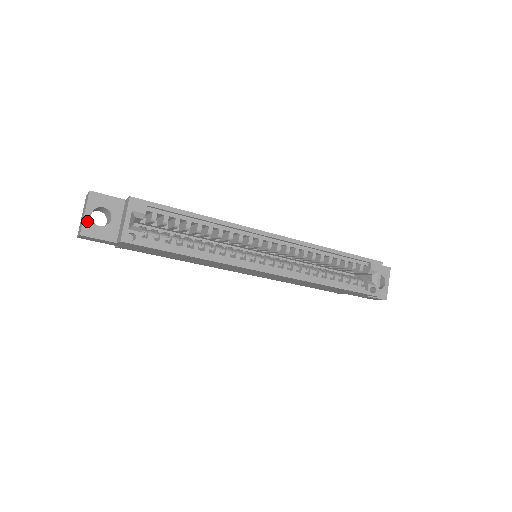
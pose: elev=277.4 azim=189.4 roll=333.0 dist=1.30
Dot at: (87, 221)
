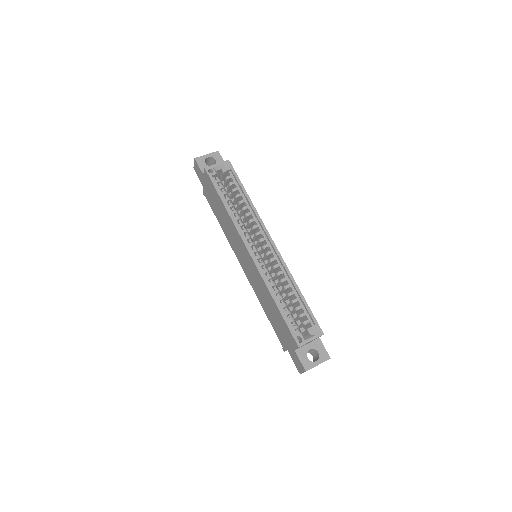
Dot at: (204, 157)
